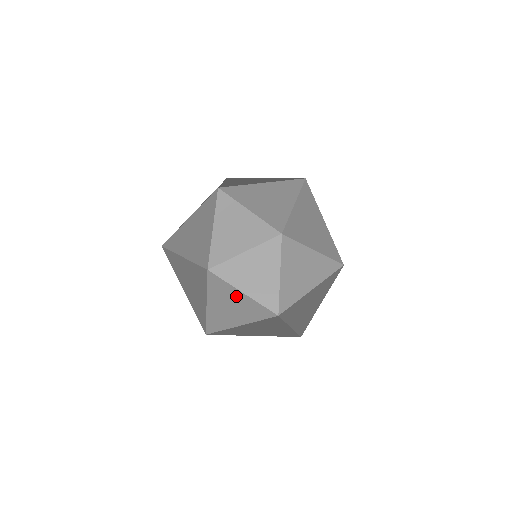
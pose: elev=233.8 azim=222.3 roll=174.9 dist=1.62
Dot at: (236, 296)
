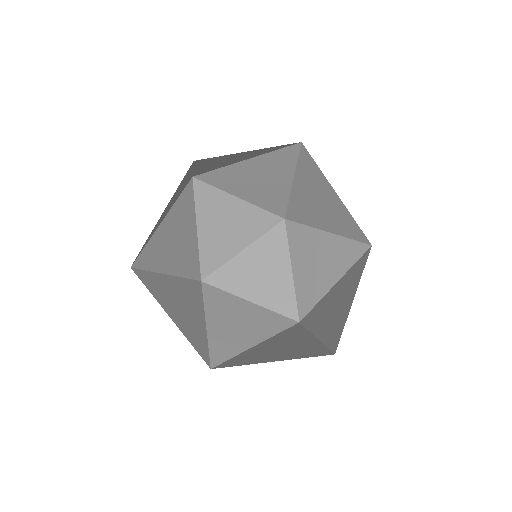
Dot at: (300, 339)
